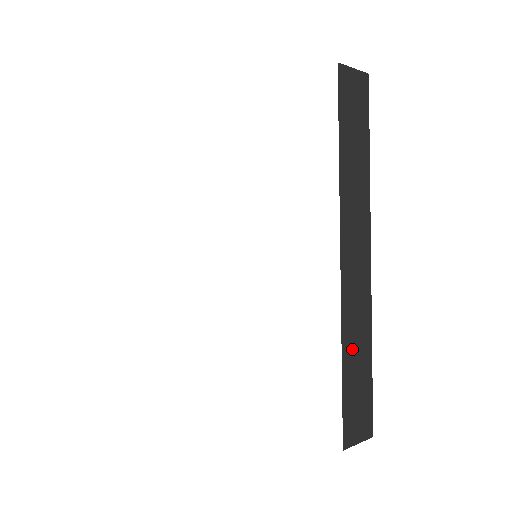
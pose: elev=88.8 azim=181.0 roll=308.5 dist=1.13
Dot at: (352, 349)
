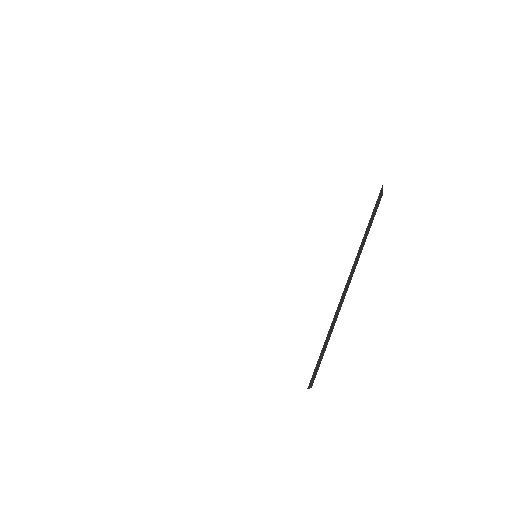
Dot at: (328, 335)
